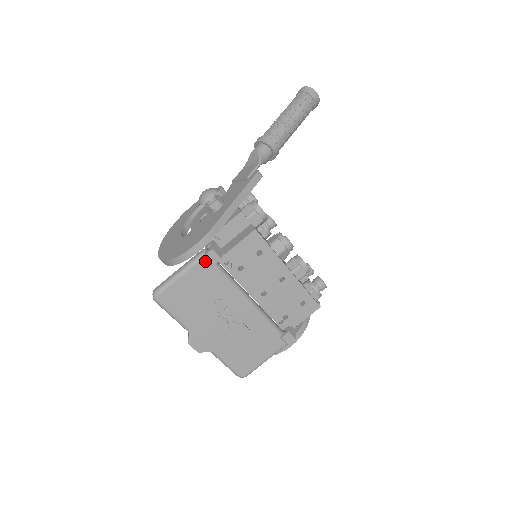
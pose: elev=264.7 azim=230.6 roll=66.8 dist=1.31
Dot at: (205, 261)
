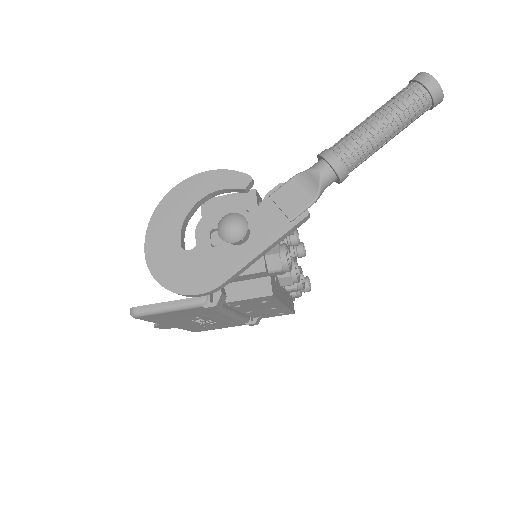
Dot at: (203, 307)
